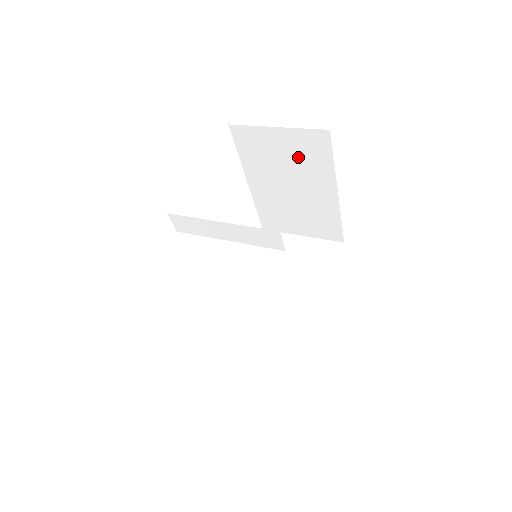
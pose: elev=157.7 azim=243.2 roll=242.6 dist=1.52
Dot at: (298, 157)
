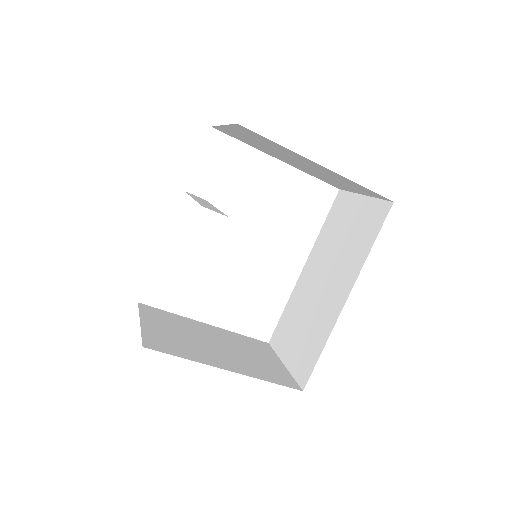
Dot at: (262, 142)
